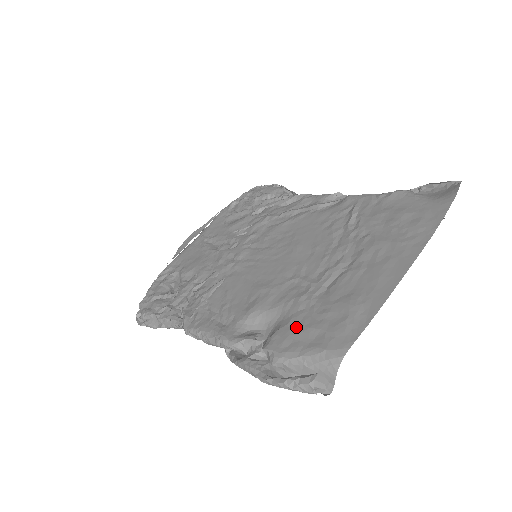
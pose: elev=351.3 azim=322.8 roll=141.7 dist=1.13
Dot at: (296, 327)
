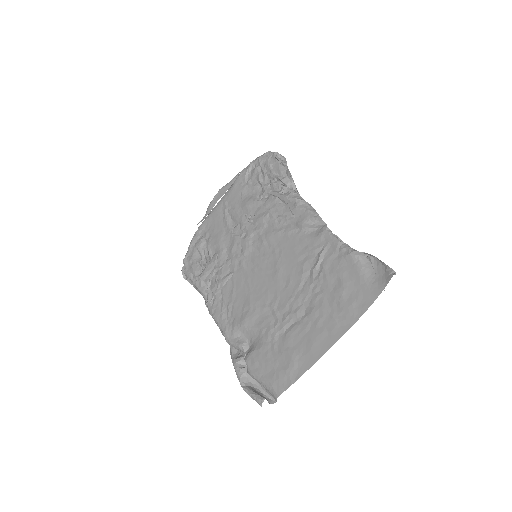
Dot at: (262, 356)
